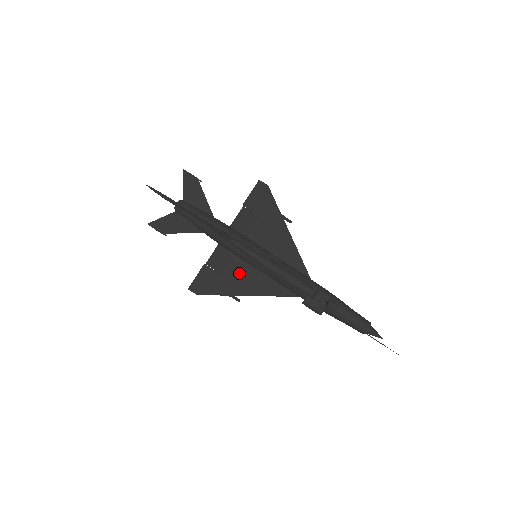
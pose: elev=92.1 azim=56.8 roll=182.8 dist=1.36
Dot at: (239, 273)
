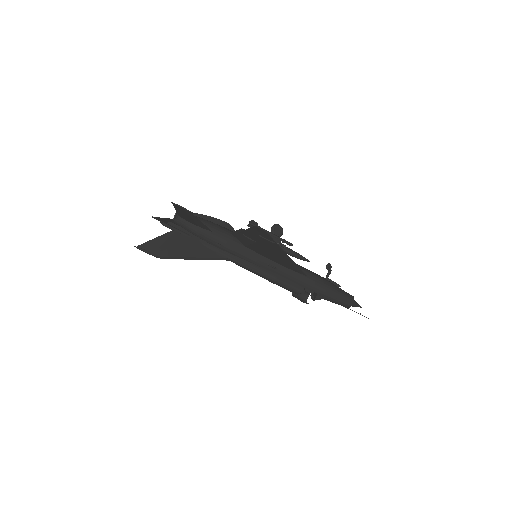
Dot at: occluded
